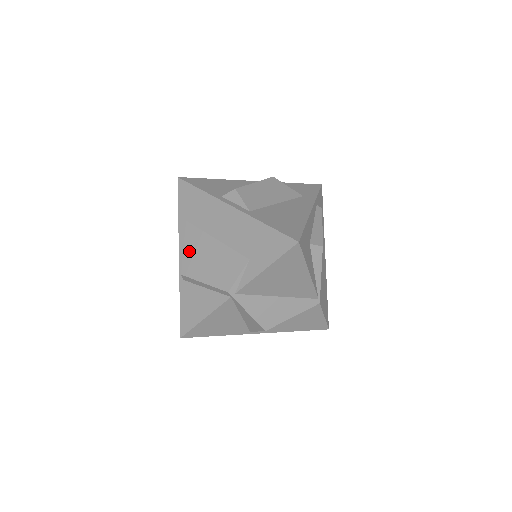
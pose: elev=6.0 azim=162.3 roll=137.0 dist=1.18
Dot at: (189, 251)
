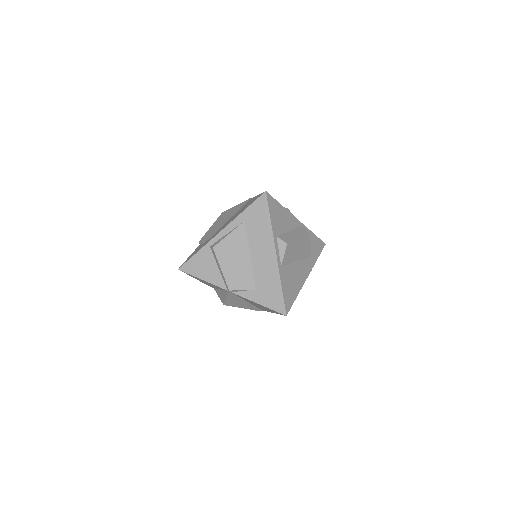
Dot at: (230, 241)
